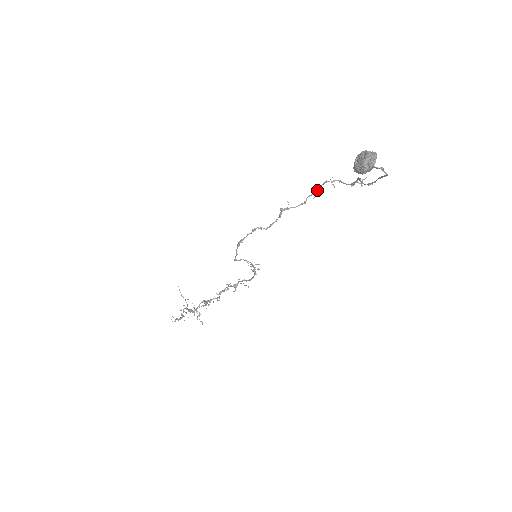
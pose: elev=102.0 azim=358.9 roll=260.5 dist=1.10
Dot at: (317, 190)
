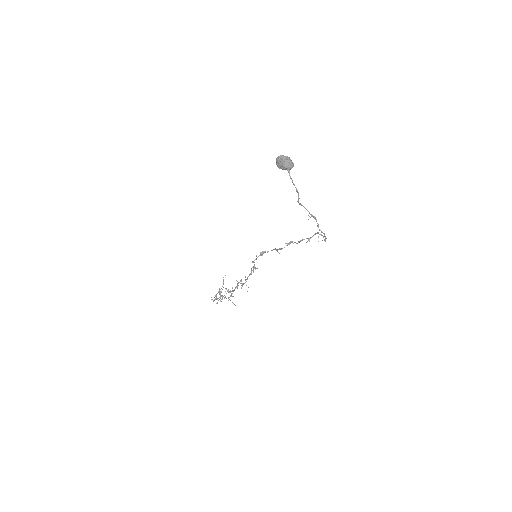
Dot at: (311, 237)
